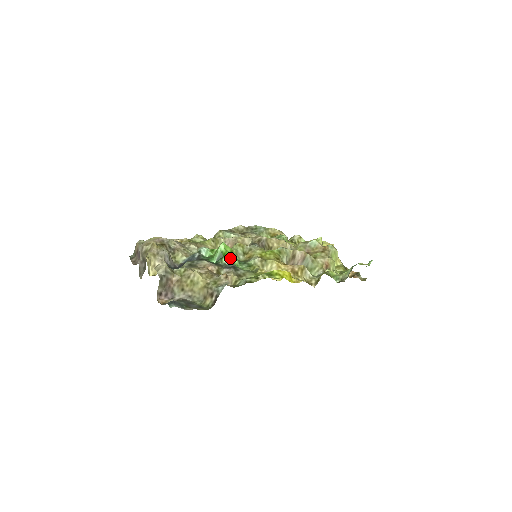
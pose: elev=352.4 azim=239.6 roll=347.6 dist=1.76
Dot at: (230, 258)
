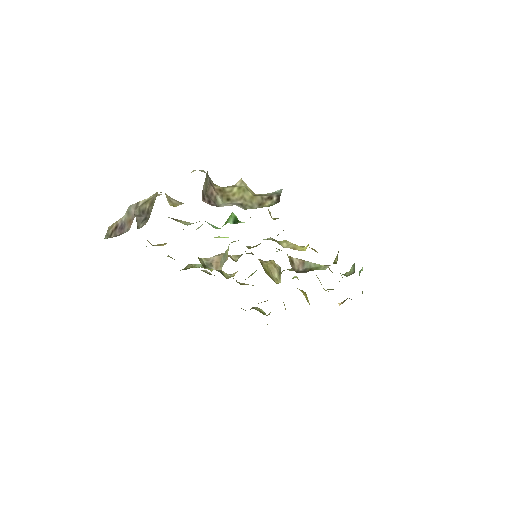
Dot at: occluded
